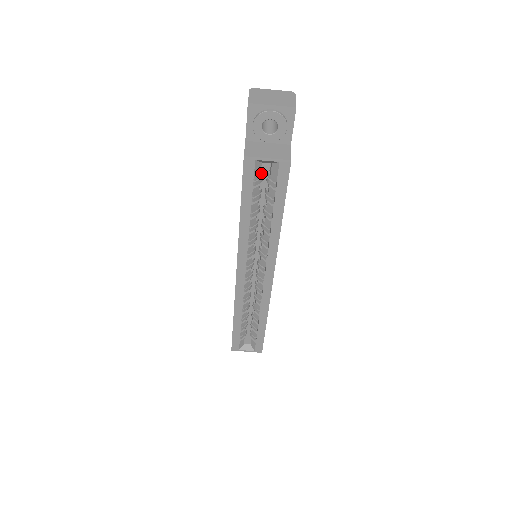
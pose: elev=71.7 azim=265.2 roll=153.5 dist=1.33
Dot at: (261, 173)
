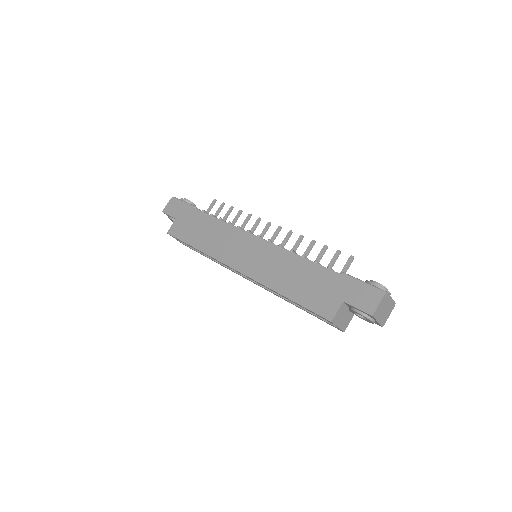
Dot at: occluded
